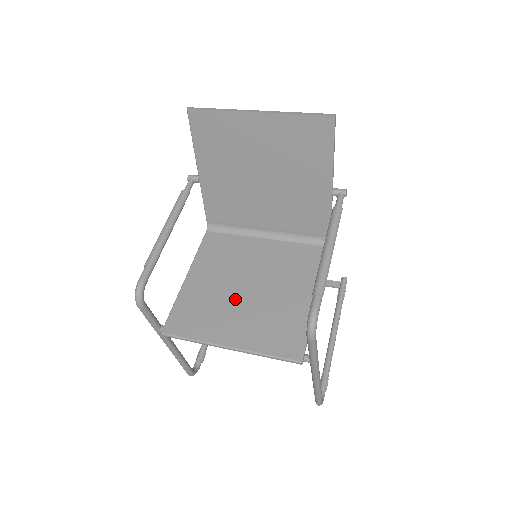
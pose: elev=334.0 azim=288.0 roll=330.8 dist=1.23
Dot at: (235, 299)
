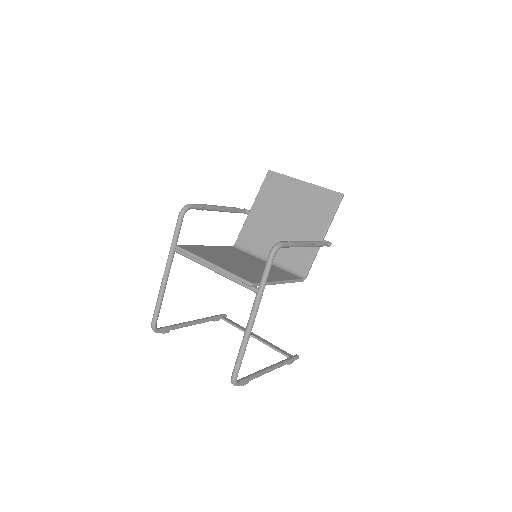
Dot at: (230, 260)
